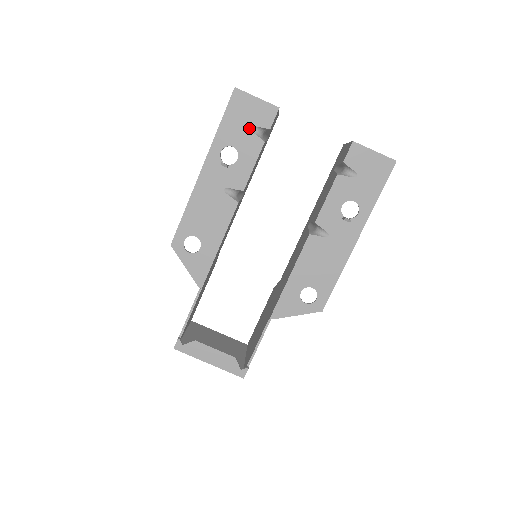
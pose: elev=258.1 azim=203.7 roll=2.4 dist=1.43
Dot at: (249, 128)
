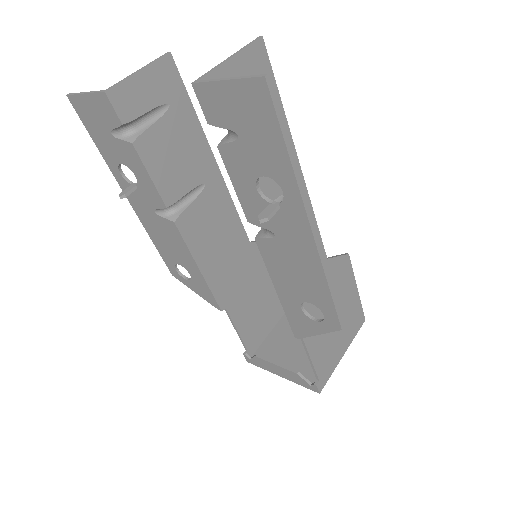
Dot at: (111, 135)
